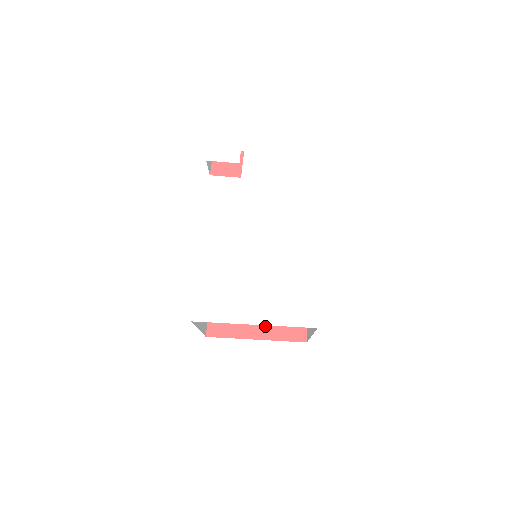
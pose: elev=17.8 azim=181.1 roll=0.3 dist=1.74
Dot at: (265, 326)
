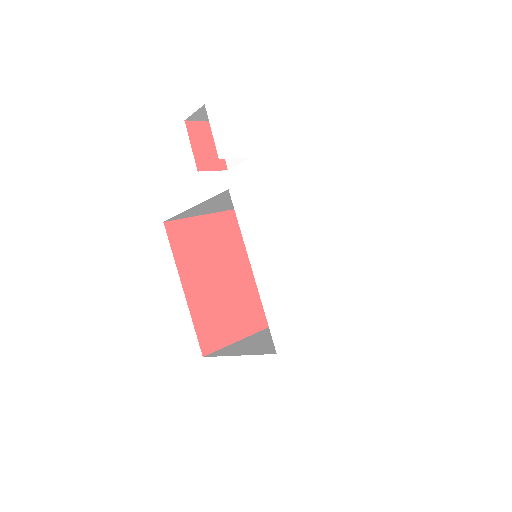
Dot at: (247, 321)
